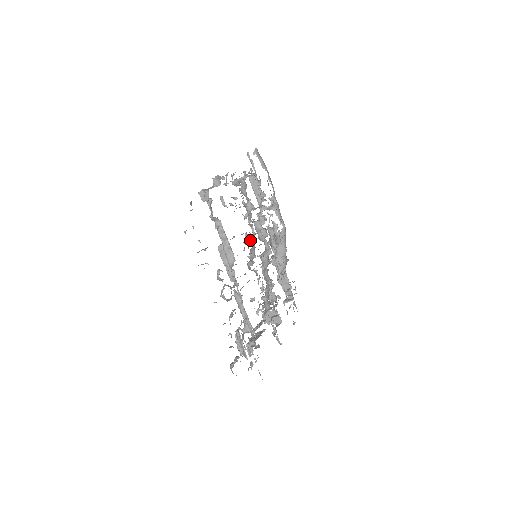
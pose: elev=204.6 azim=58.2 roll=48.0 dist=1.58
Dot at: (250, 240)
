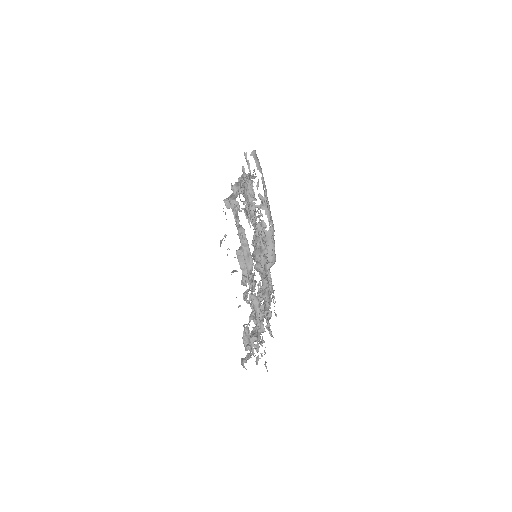
Dot at: (254, 242)
